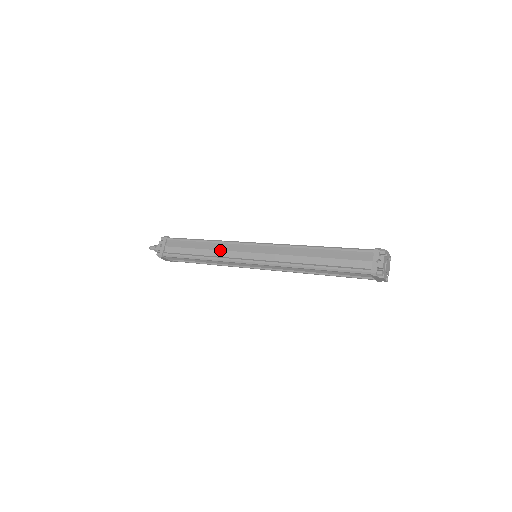
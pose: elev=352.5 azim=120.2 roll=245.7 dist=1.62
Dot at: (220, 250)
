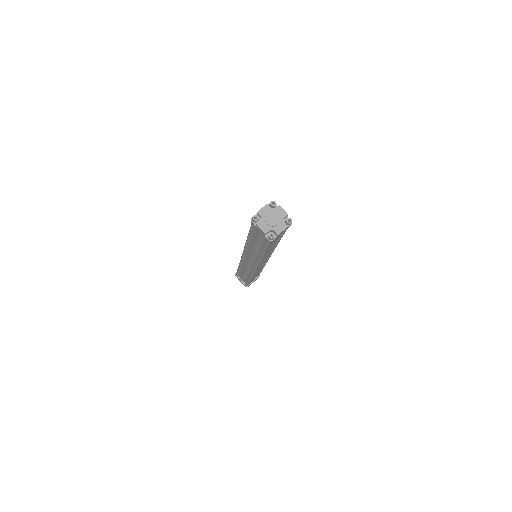
Dot at: occluded
